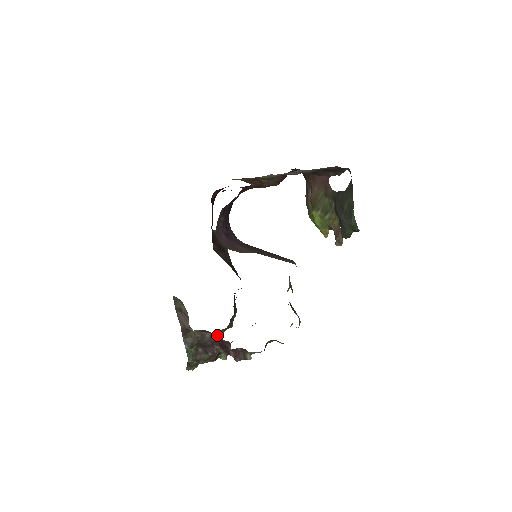
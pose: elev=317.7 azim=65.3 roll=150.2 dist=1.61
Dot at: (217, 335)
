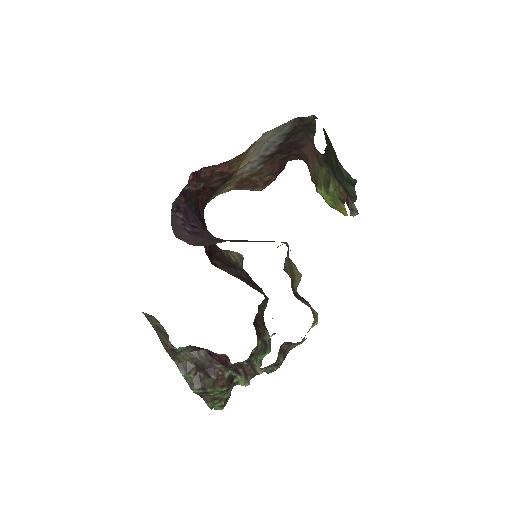
Dot at: occluded
